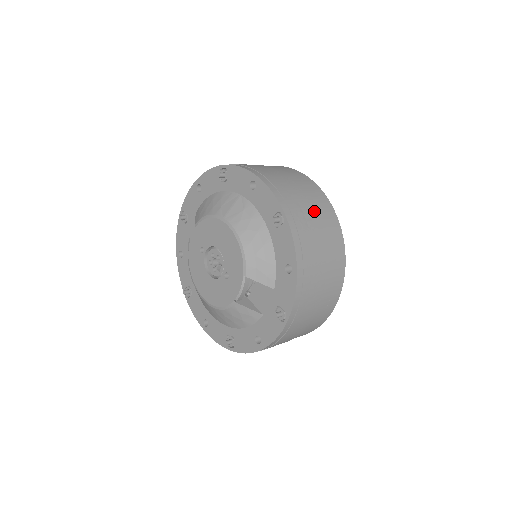
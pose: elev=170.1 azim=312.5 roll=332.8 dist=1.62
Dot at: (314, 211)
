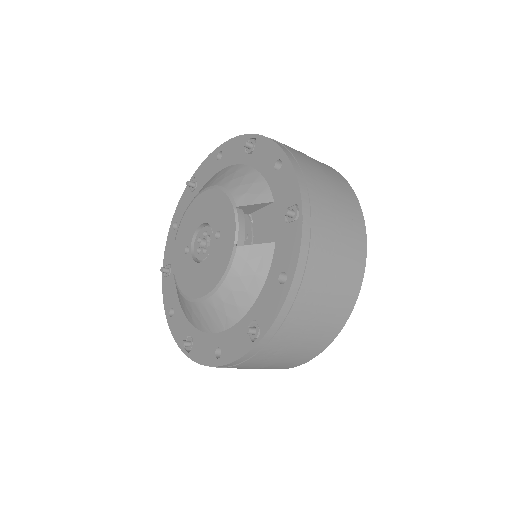
Dot at: occluded
